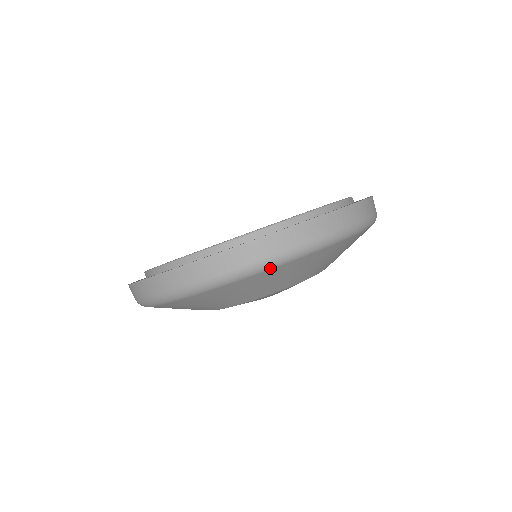
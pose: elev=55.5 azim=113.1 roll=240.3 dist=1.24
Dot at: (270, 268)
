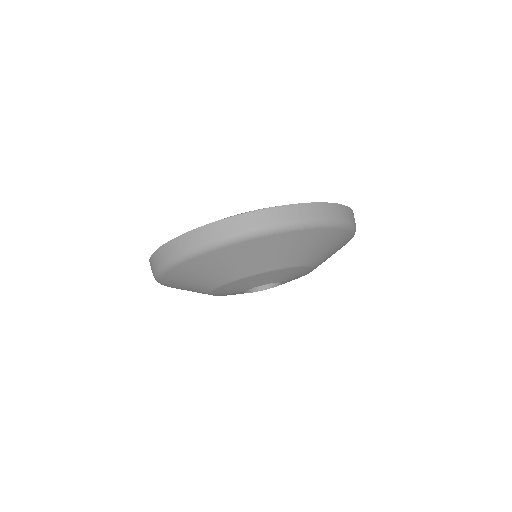
Dot at: (281, 232)
